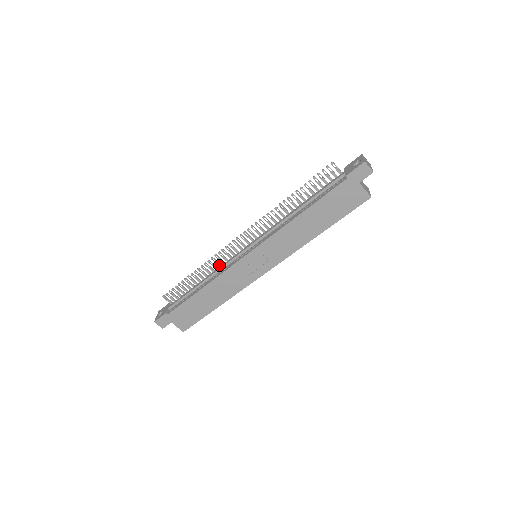
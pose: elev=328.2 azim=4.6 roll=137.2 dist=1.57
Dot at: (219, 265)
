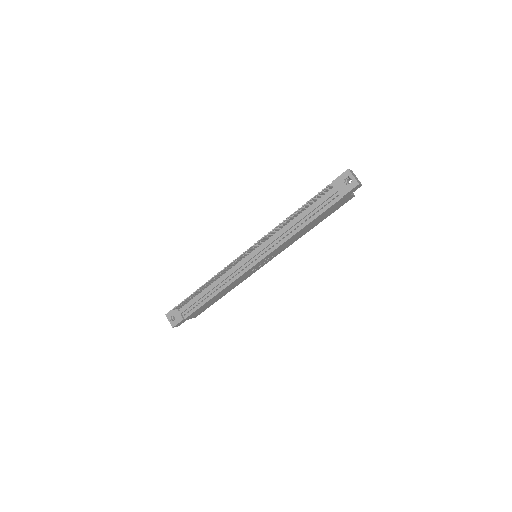
Dot at: (223, 273)
